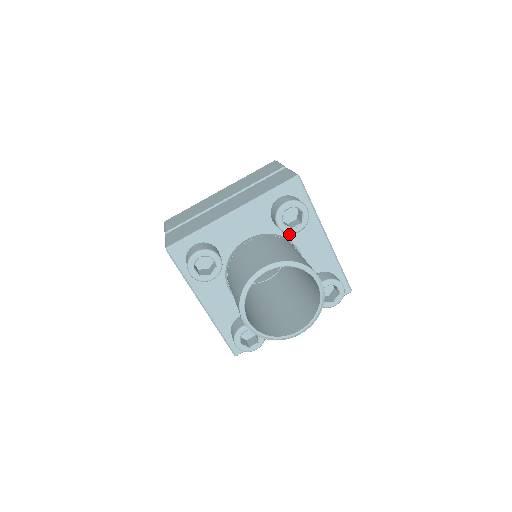
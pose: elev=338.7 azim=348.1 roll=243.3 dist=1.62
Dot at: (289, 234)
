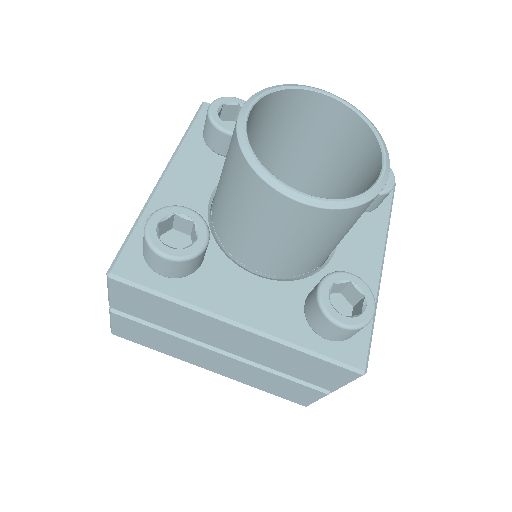
Dot at: occluded
